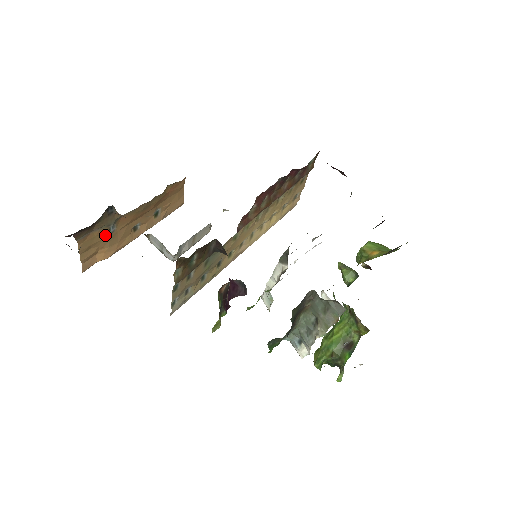
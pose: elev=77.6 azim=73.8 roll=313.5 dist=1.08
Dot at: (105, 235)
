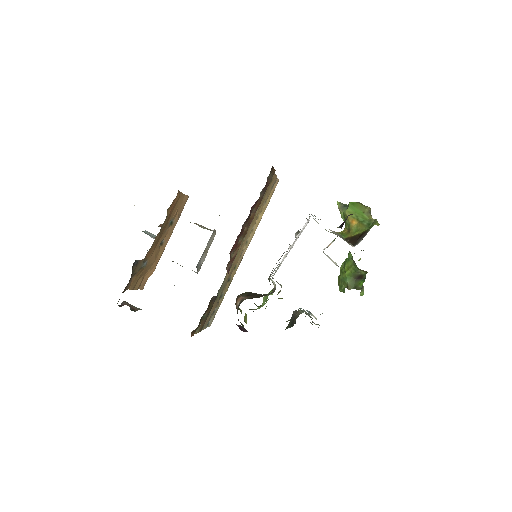
Dot at: (142, 270)
